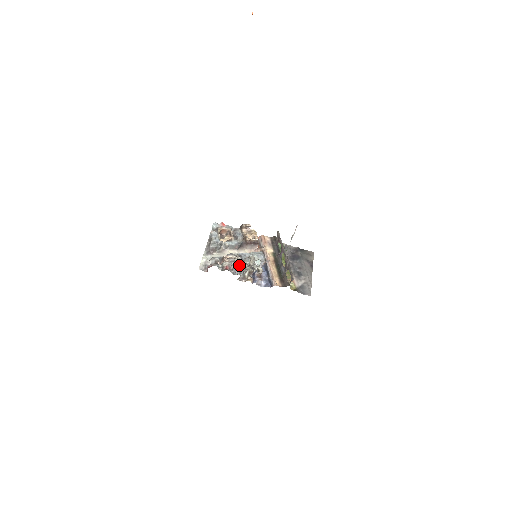
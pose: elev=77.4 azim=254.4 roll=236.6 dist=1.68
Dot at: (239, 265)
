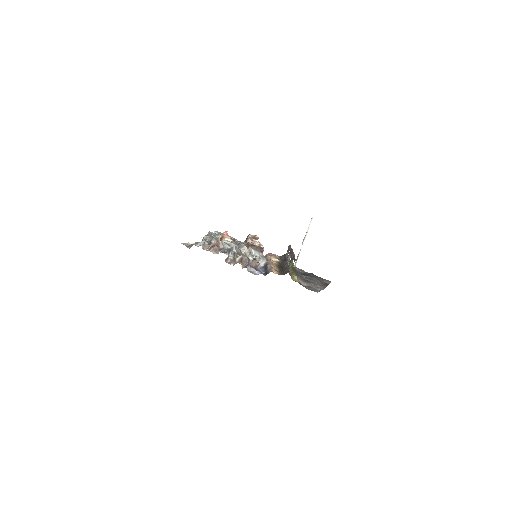
Dot at: (231, 248)
